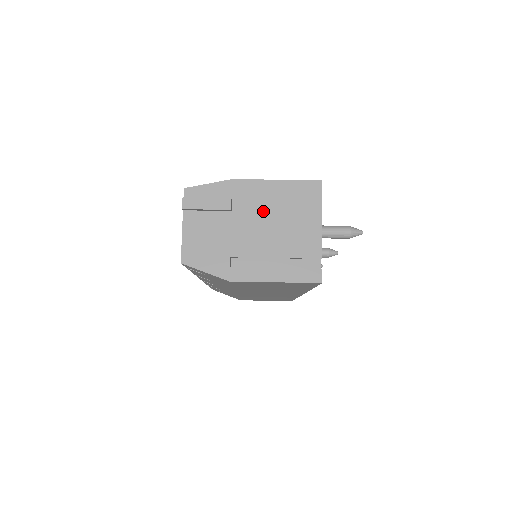
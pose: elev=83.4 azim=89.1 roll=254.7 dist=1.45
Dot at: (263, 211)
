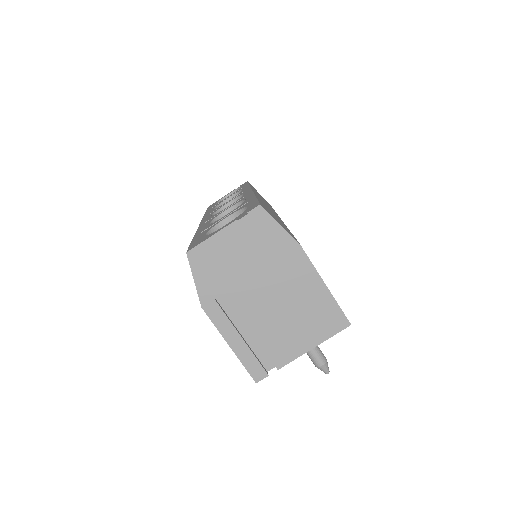
Dot at: (287, 293)
